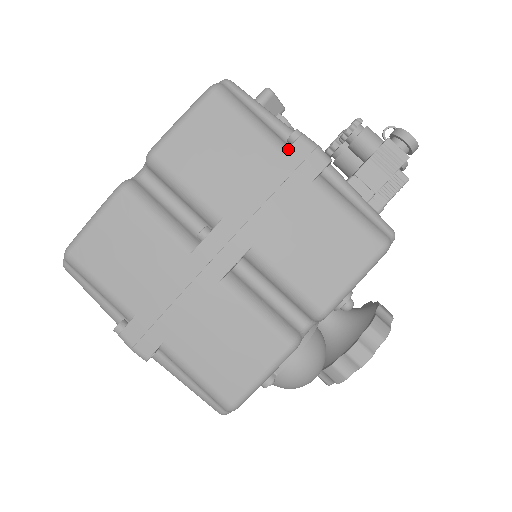
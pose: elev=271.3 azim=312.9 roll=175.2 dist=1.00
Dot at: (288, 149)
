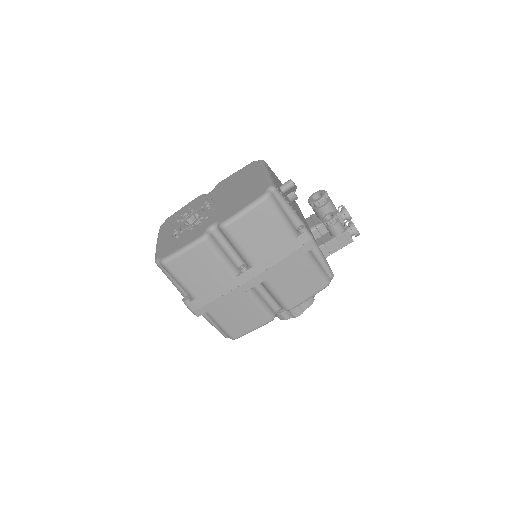
Dot at: (297, 238)
